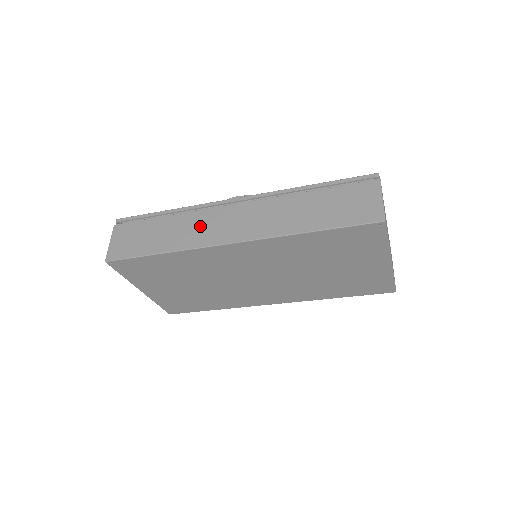
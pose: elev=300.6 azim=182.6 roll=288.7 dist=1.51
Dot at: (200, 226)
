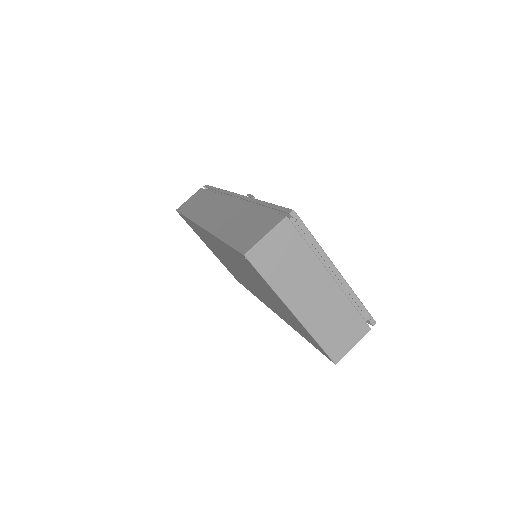
Dot at: (210, 207)
